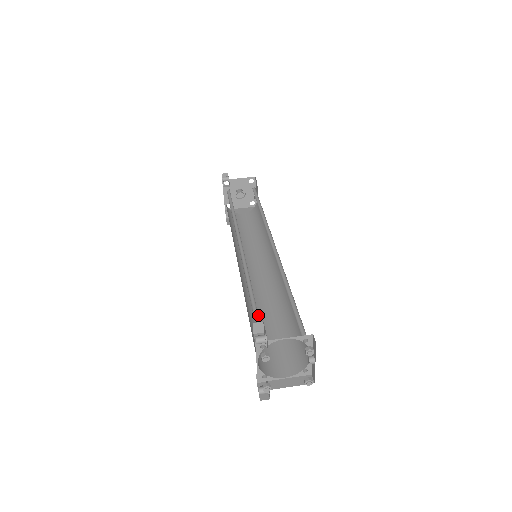
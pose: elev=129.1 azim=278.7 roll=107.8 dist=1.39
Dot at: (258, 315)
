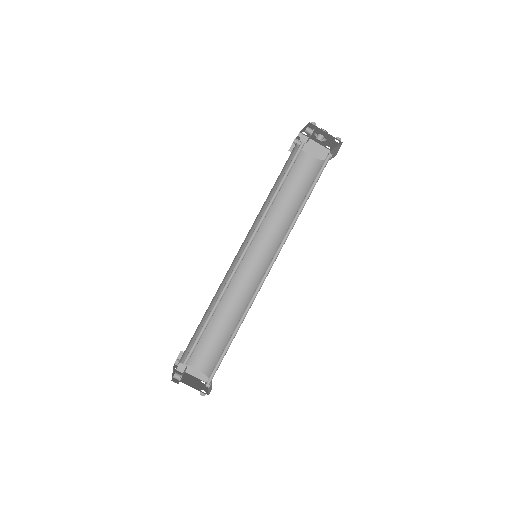
Dot at: occluded
